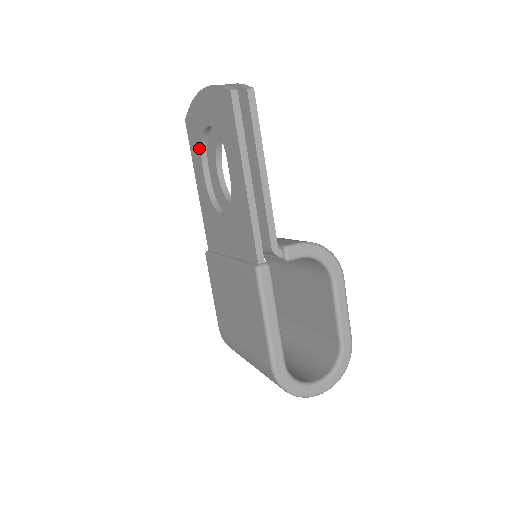
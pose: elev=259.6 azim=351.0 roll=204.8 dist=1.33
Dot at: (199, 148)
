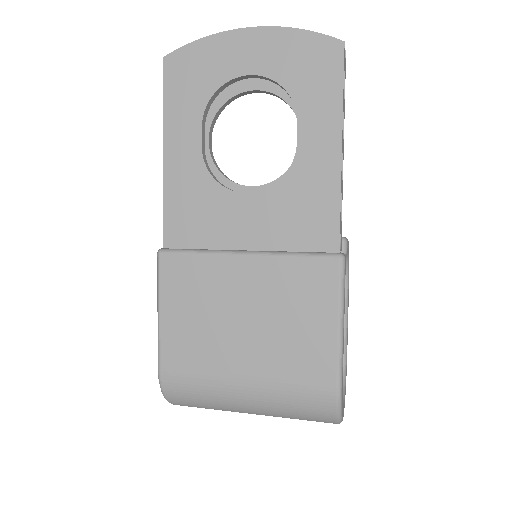
Dot at: (202, 100)
